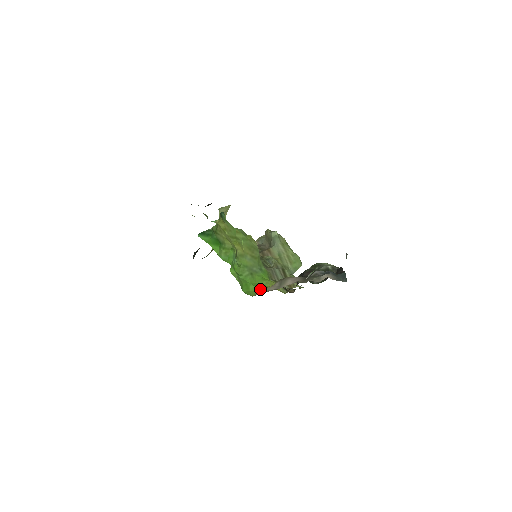
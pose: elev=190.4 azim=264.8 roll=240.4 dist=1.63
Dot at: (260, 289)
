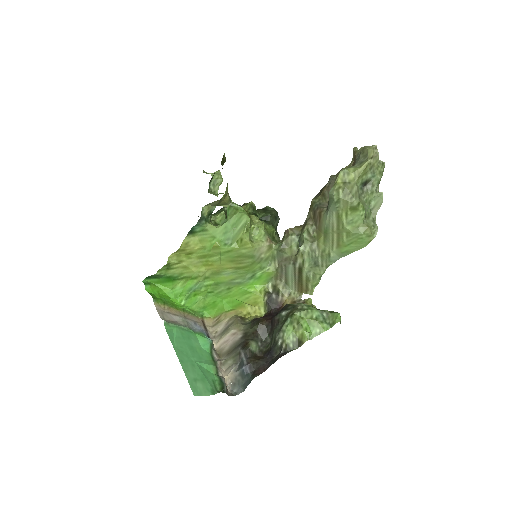
Dot at: (229, 309)
